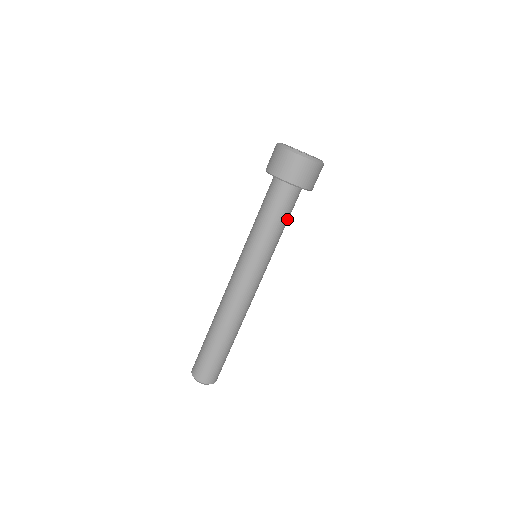
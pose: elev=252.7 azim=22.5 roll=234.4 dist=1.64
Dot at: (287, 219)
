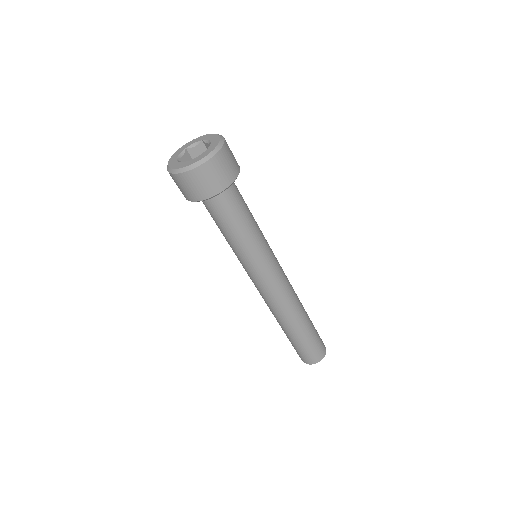
Dot at: (247, 207)
